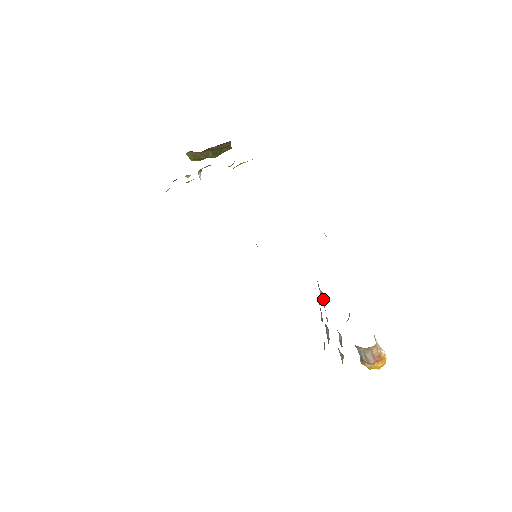
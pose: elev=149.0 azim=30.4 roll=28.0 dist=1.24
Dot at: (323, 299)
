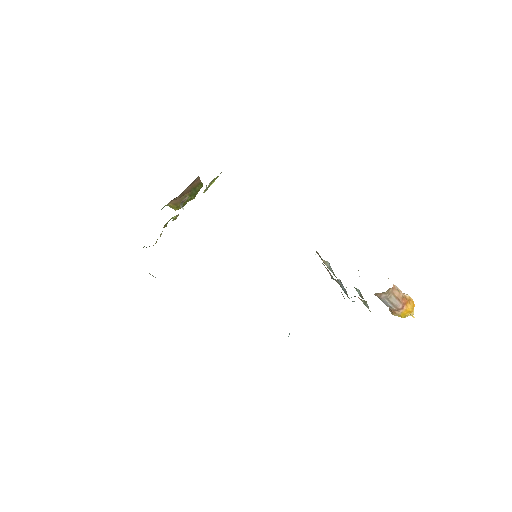
Dot at: (329, 268)
